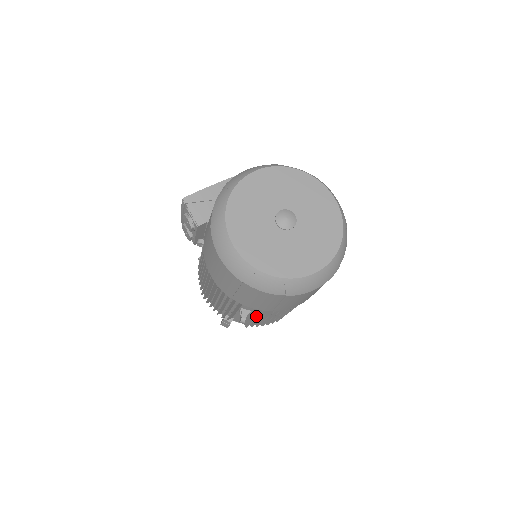
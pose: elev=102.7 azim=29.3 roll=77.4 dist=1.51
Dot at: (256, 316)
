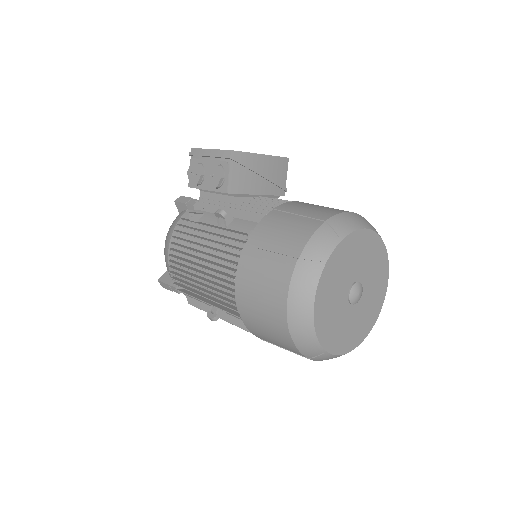
Dot at: (229, 321)
